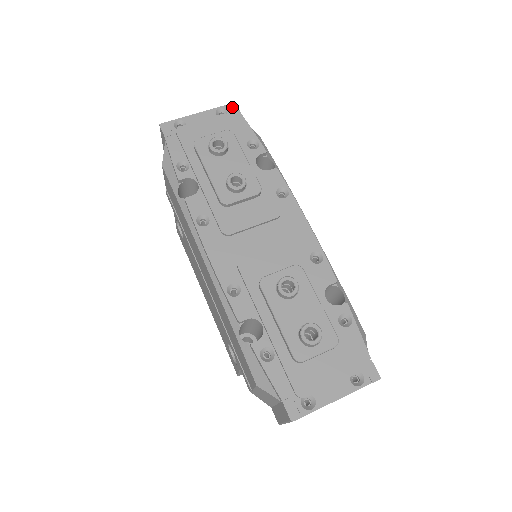
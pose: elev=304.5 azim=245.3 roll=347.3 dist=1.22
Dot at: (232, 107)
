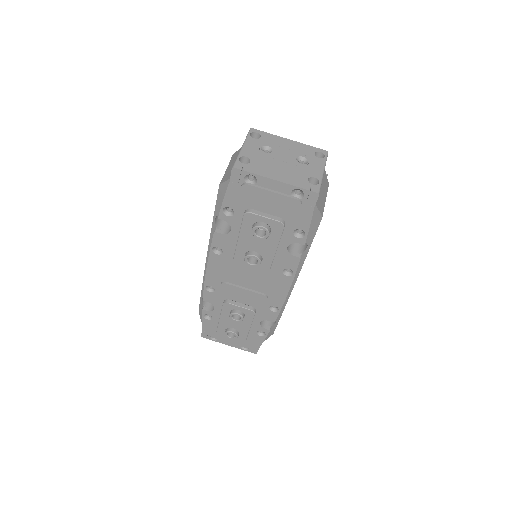
Dot at: (312, 196)
